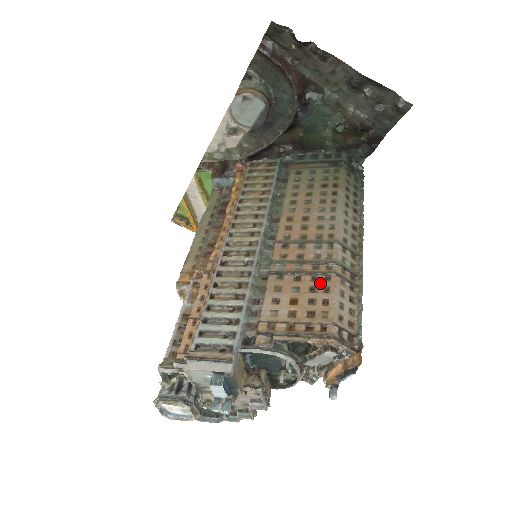
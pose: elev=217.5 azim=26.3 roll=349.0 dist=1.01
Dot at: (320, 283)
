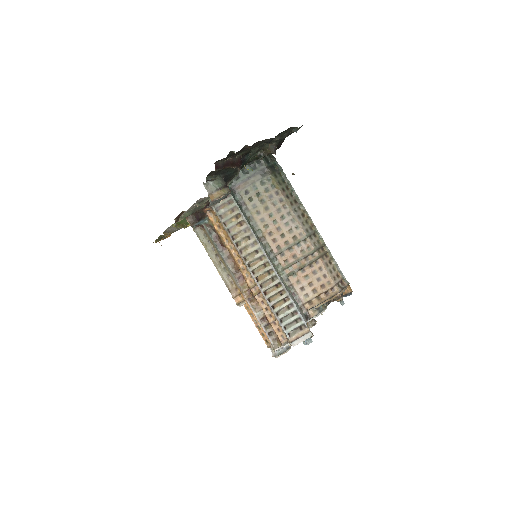
Dot at: (315, 267)
